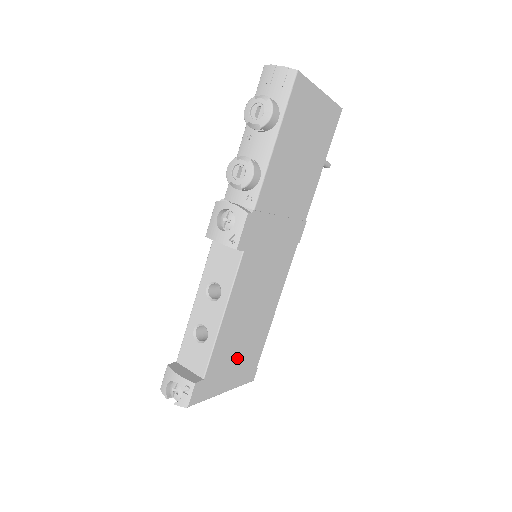
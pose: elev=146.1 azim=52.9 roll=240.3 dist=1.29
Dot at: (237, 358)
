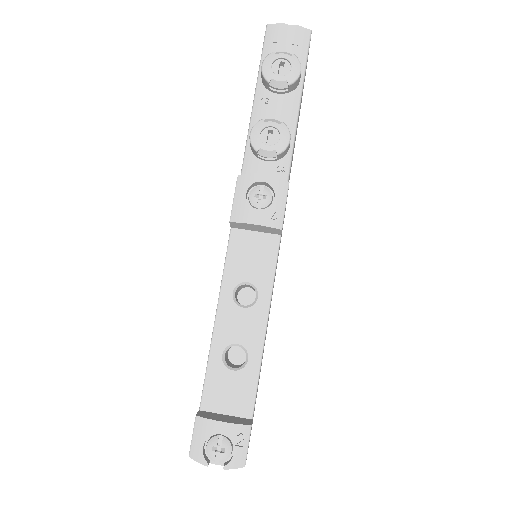
Dot at: (257, 390)
